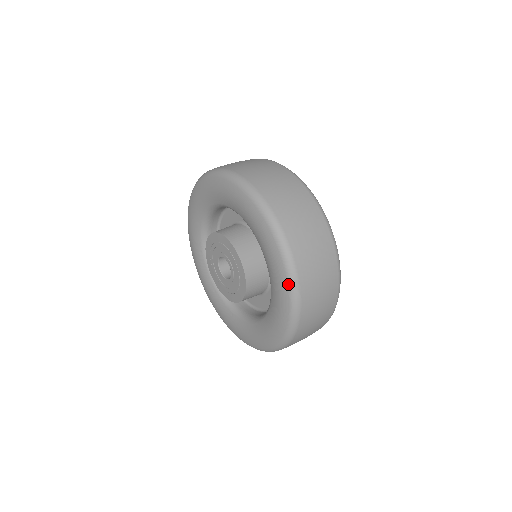
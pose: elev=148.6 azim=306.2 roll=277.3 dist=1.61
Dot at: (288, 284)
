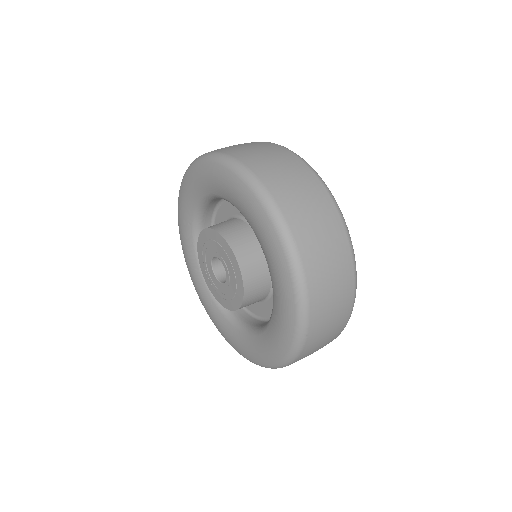
Dot at: (294, 336)
